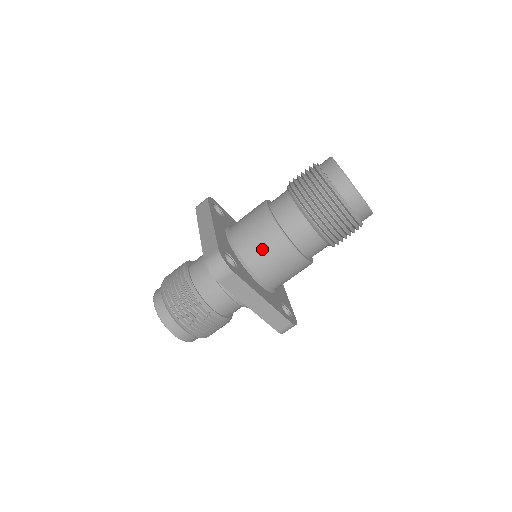
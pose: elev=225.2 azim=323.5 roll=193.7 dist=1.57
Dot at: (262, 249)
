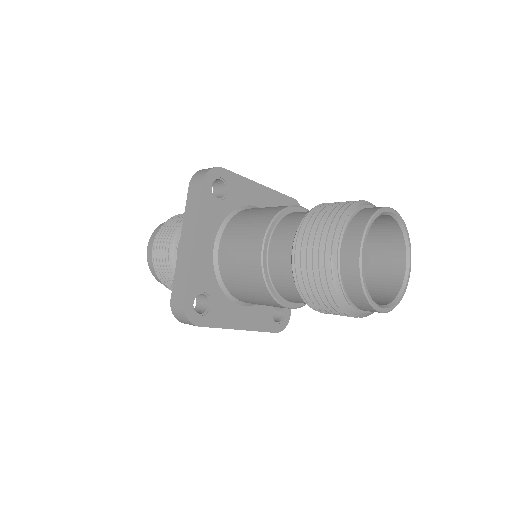
Dot at: (246, 291)
